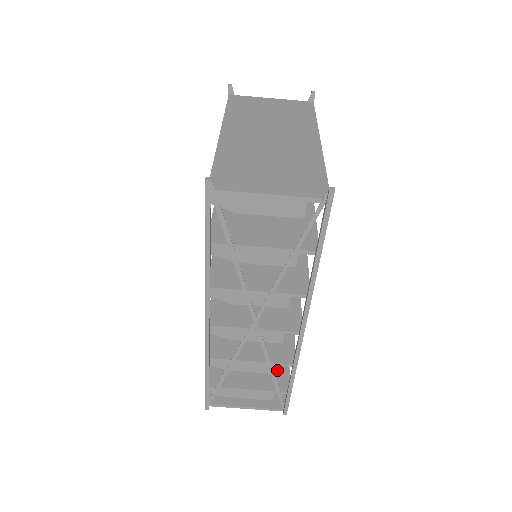
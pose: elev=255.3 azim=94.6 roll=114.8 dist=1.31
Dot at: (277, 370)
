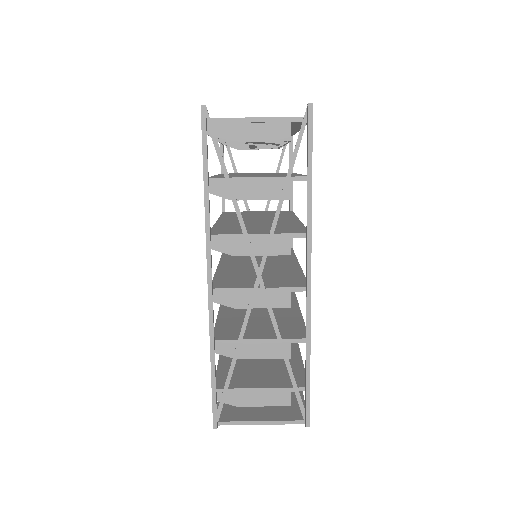
Dot at: (290, 352)
